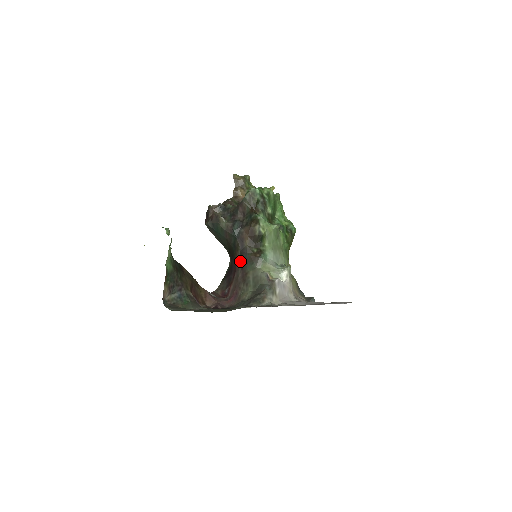
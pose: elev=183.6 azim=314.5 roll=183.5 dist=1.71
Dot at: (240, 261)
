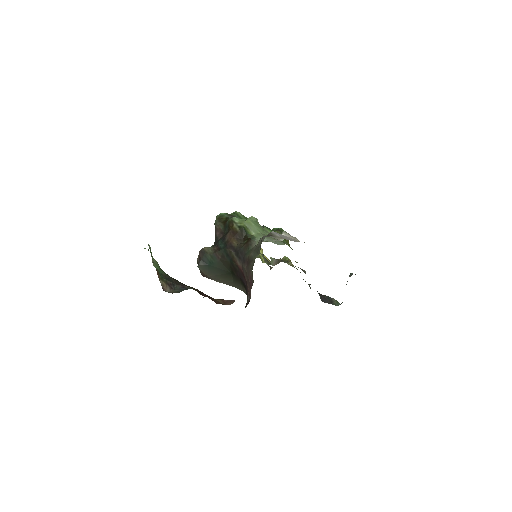
Dot at: (240, 260)
